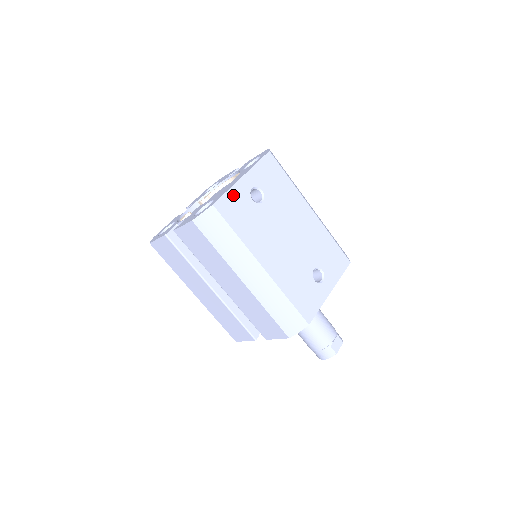
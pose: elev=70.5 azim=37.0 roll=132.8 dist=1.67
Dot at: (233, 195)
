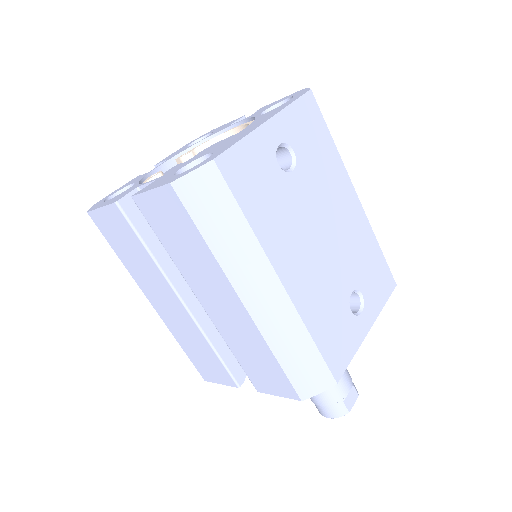
Dot at: (249, 149)
